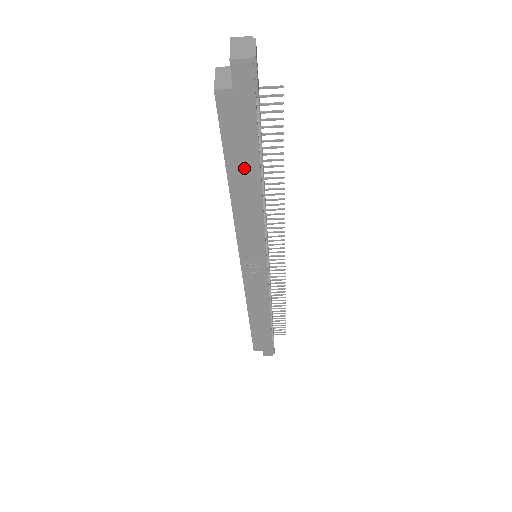
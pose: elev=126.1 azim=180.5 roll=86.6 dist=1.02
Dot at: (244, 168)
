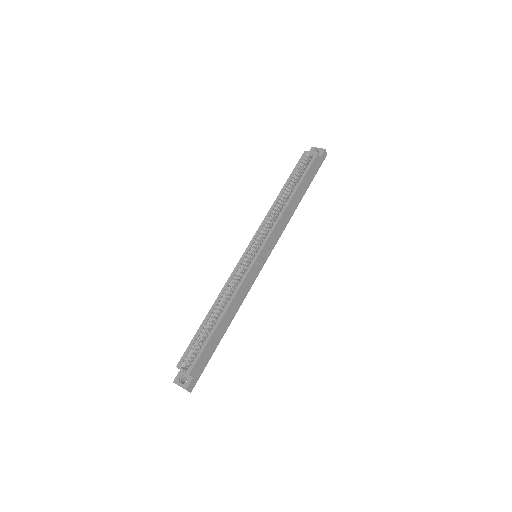
Dot at: (302, 190)
